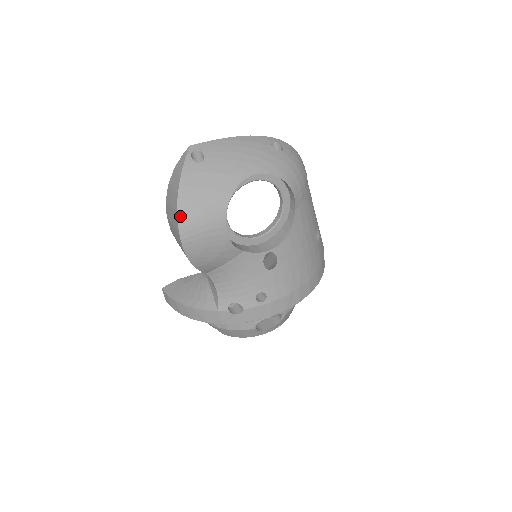
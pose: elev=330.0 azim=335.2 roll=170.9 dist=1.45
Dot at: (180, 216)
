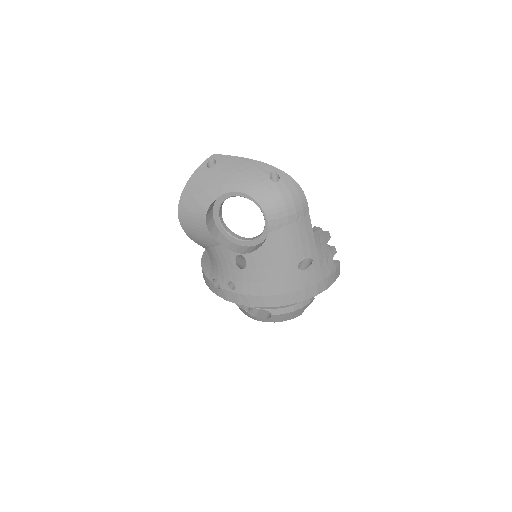
Dot at: (181, 199)
